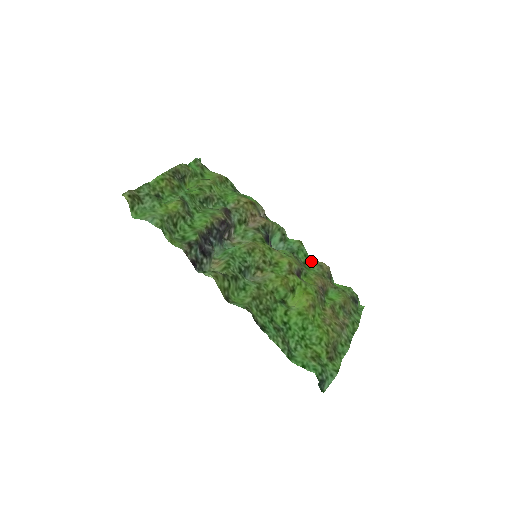
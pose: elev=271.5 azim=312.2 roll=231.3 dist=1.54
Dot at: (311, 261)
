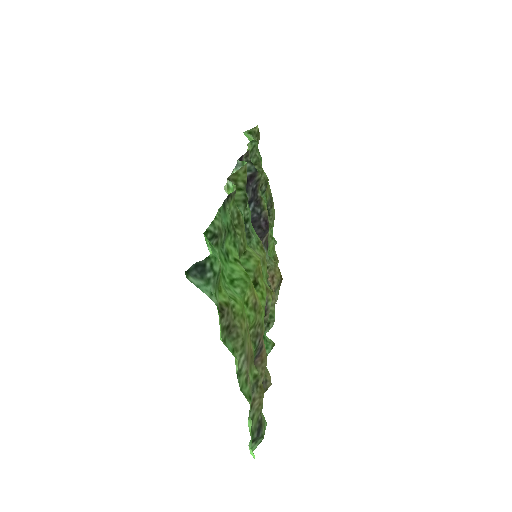
Dot at: occluded
